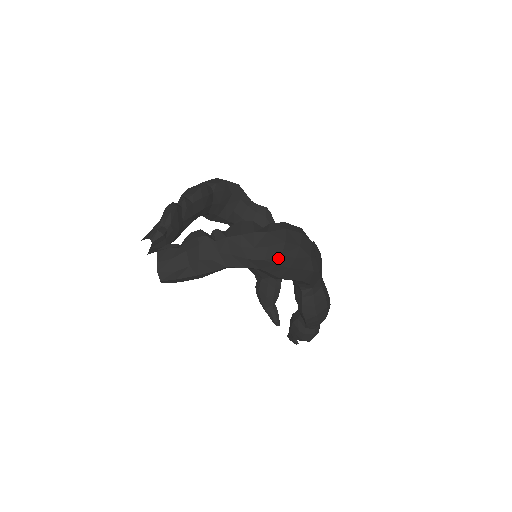
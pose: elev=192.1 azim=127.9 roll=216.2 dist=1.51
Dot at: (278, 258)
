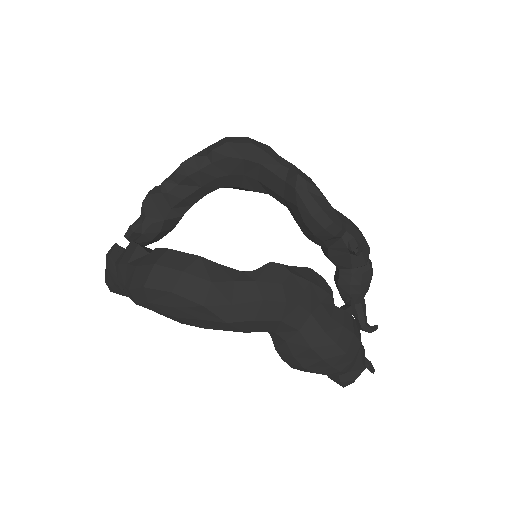
Dot at: (148, 305)
